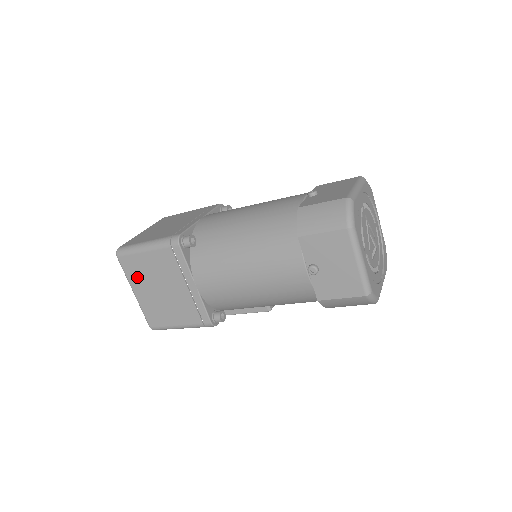
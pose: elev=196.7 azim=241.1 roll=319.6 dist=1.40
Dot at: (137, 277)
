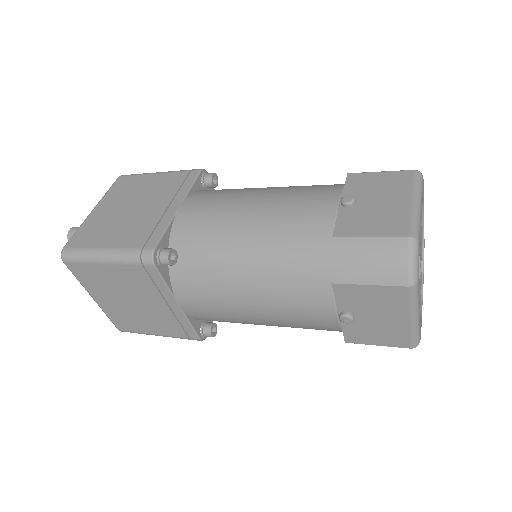
Dot at: (95, 285)
